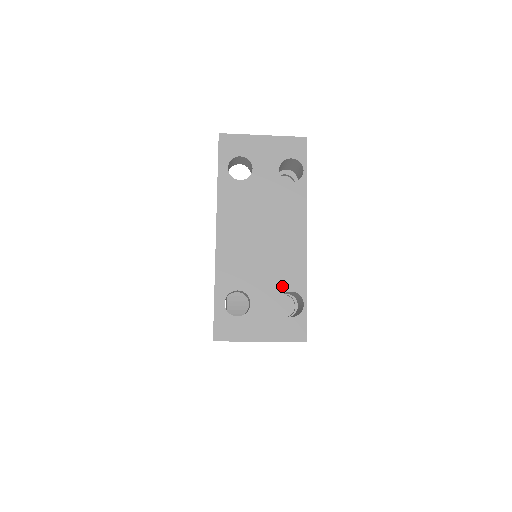
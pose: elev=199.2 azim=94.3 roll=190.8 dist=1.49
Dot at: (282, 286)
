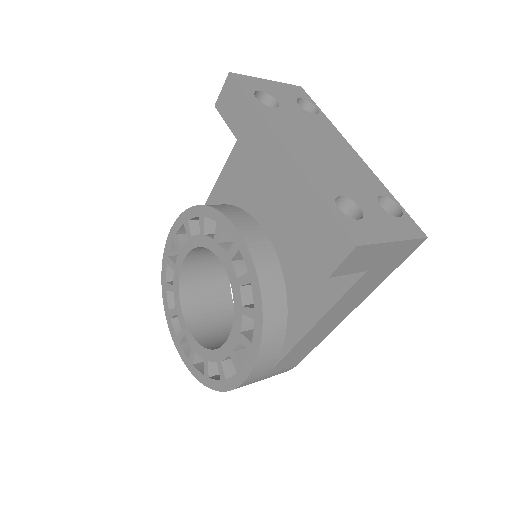
Dot at: (372, 191)
